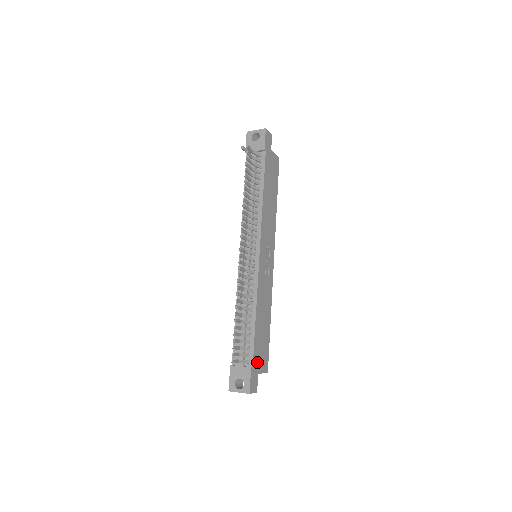
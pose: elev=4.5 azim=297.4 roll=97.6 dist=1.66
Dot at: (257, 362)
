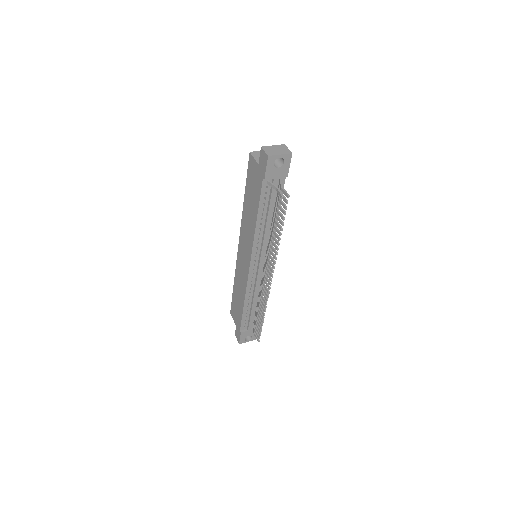
Dot at: occluded
